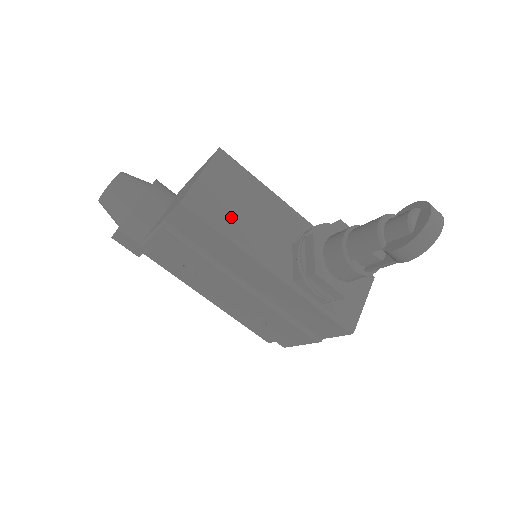
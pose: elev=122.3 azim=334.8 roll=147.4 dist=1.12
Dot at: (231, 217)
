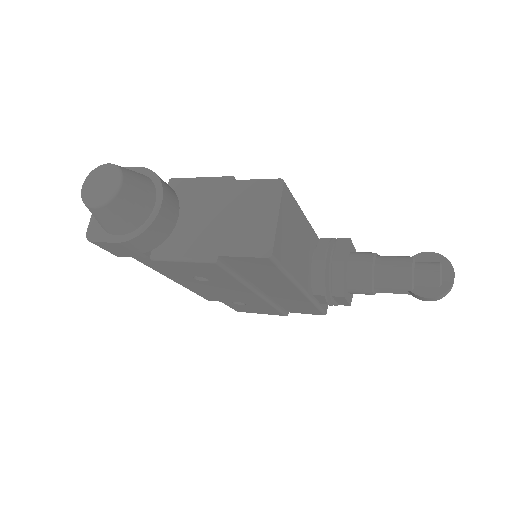
Dot at: (290, 255)
